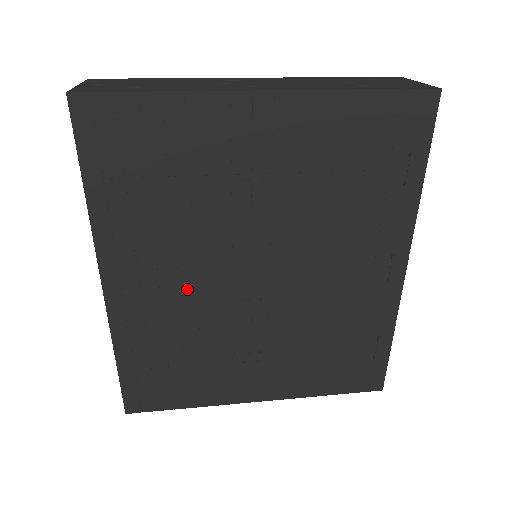
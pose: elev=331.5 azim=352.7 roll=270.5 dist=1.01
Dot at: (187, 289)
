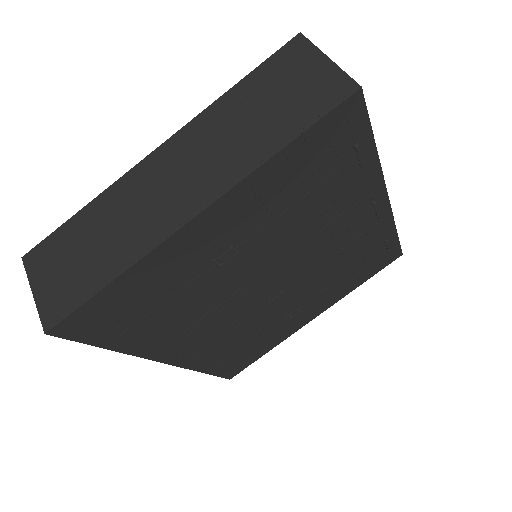
Dot at: (225, 324)
